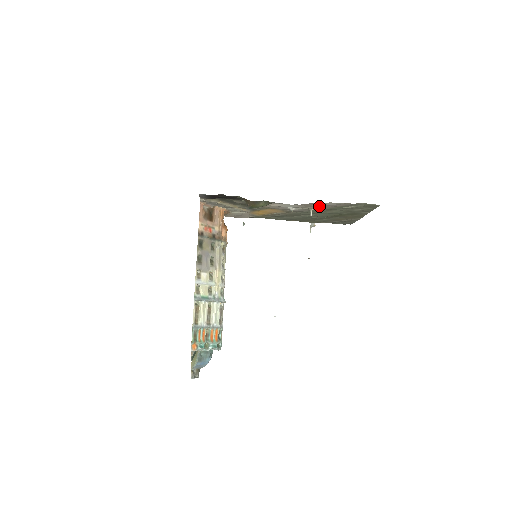
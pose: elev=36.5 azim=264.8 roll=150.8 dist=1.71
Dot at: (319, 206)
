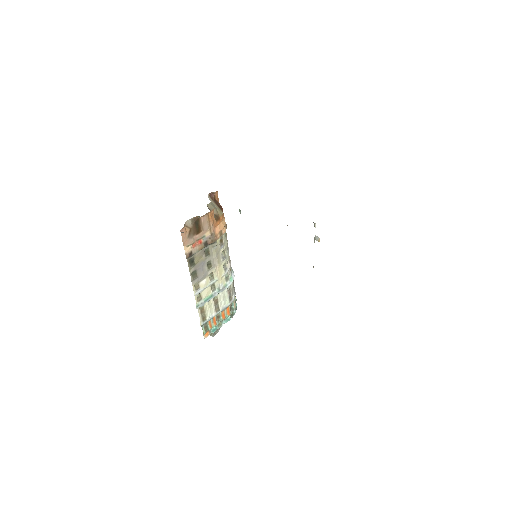
Dot at: occluded
